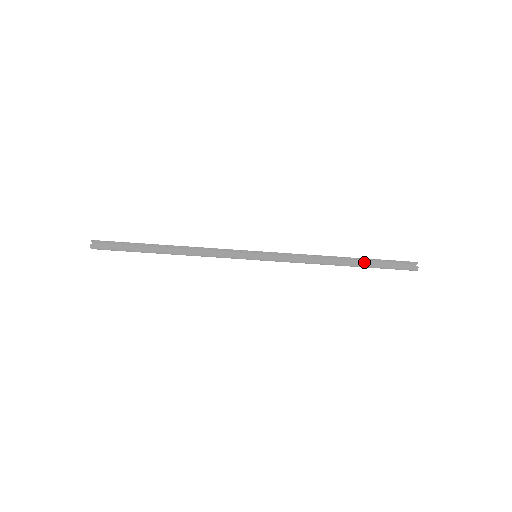
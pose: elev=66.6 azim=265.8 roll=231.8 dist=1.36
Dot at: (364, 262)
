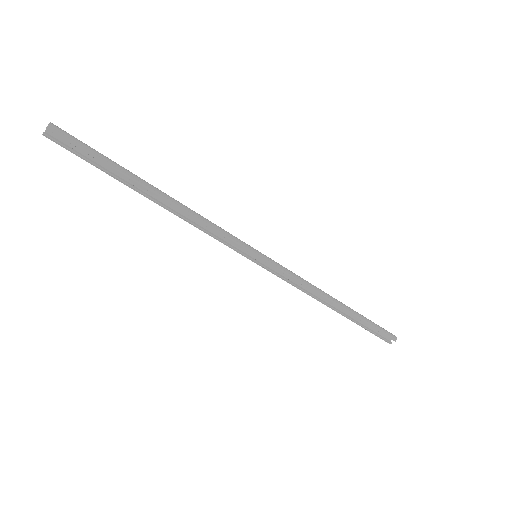
Dot at: (354, 314)
